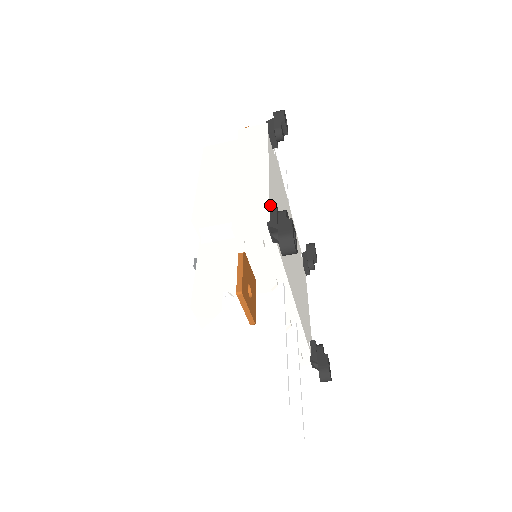
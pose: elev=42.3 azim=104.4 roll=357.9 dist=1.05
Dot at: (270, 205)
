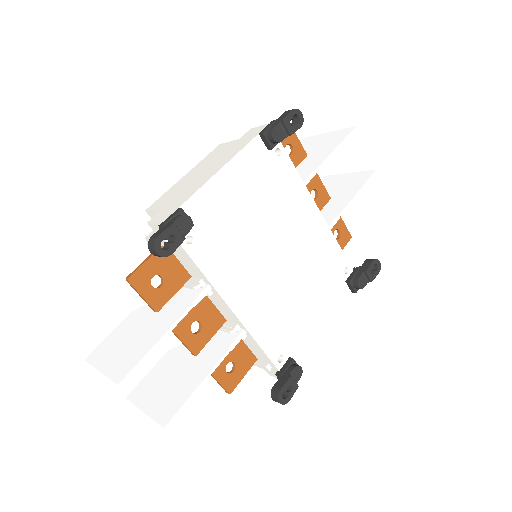
Dot at: (185, 207)
